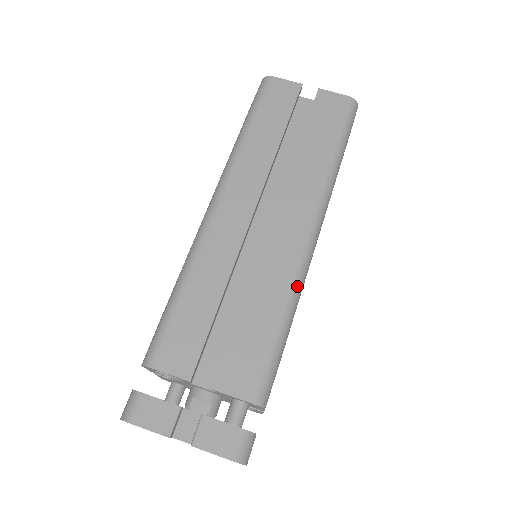
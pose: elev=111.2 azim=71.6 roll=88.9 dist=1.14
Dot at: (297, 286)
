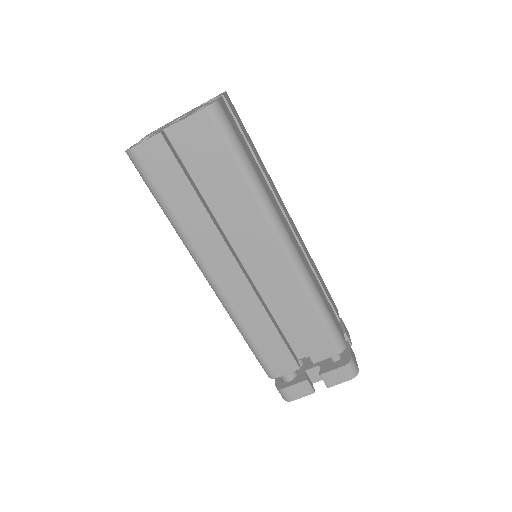
Dot at: (308, 283)
